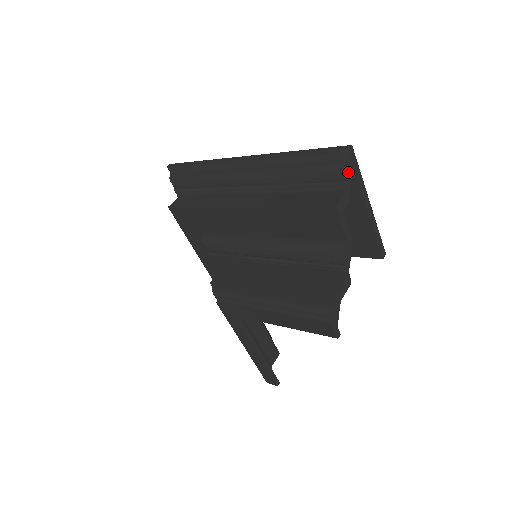
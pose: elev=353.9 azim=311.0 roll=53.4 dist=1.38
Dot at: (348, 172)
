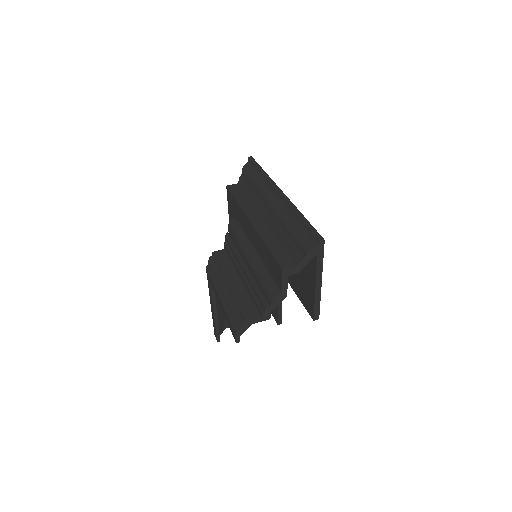
Dot at: (309, 254)
